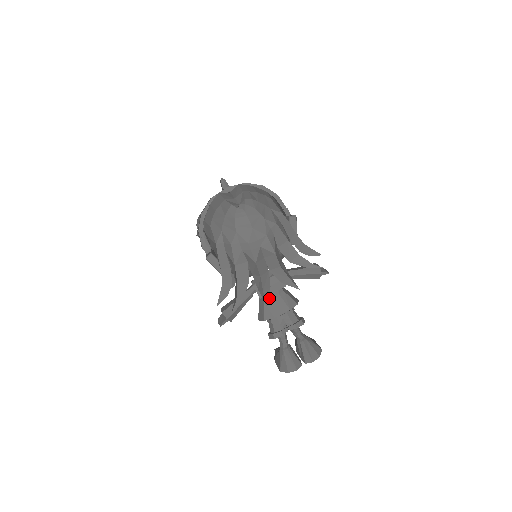
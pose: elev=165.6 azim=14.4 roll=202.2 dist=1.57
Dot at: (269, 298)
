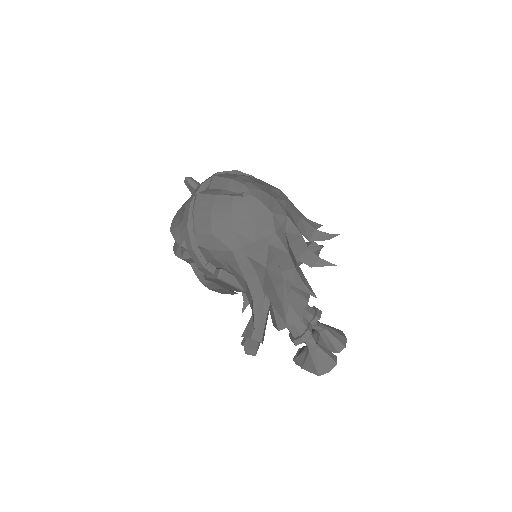
Dot at: occluded
